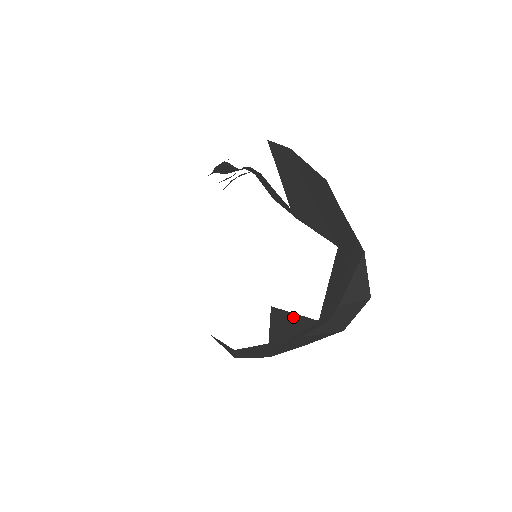
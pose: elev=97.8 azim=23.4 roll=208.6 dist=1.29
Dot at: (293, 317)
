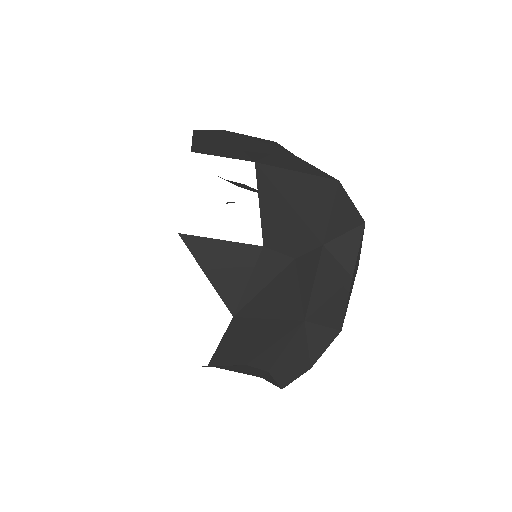
Dot at: (221, 246)
